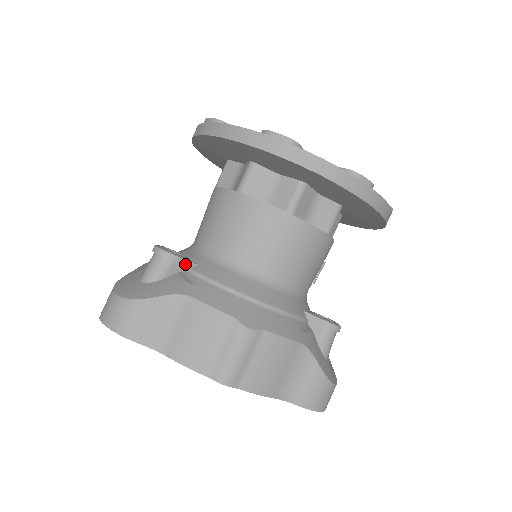
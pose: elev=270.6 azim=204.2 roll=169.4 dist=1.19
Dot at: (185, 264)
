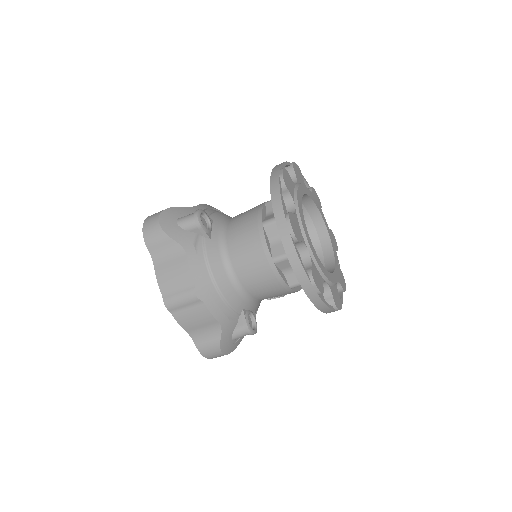
Dot at: (203, 233)
